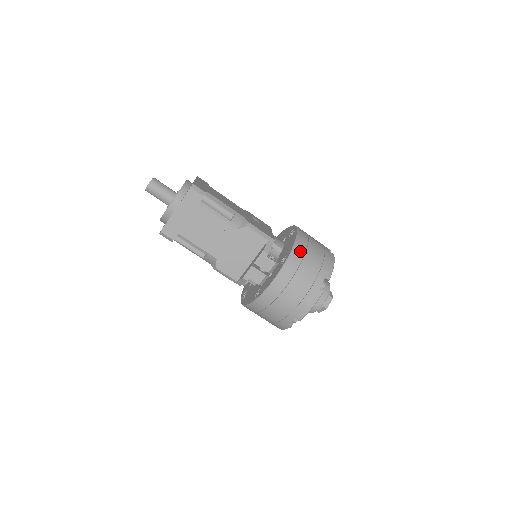
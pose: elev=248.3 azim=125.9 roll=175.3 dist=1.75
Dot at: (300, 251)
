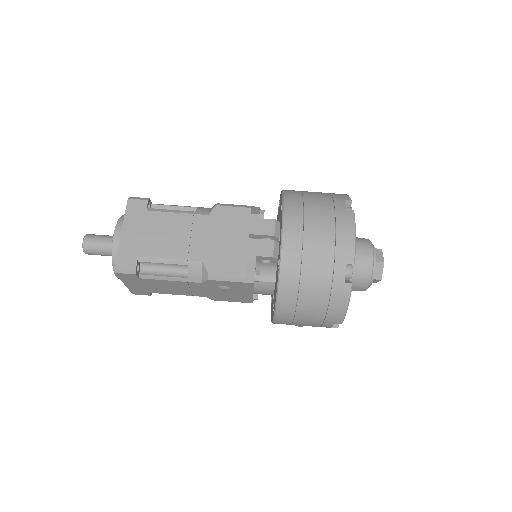
Dot at: (294, 192)
